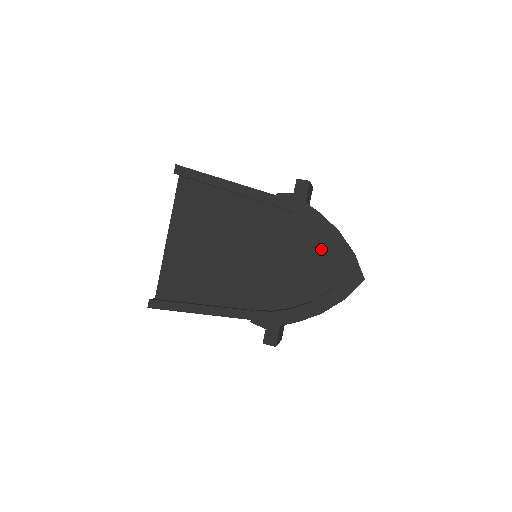
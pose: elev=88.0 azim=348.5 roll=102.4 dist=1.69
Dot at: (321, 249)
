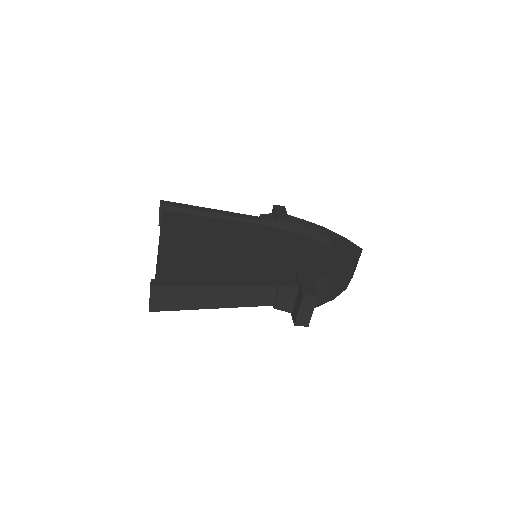
Dot at: (313, 244)
